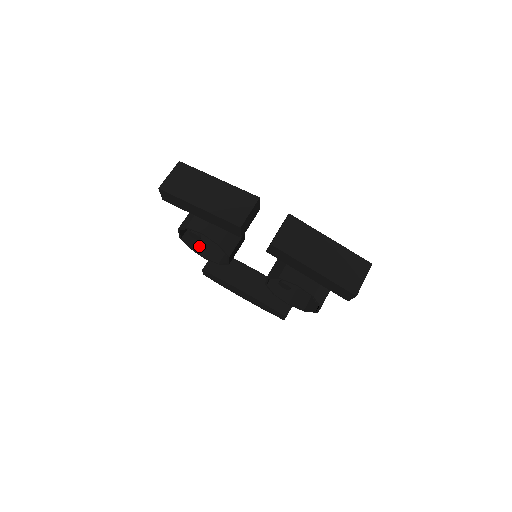
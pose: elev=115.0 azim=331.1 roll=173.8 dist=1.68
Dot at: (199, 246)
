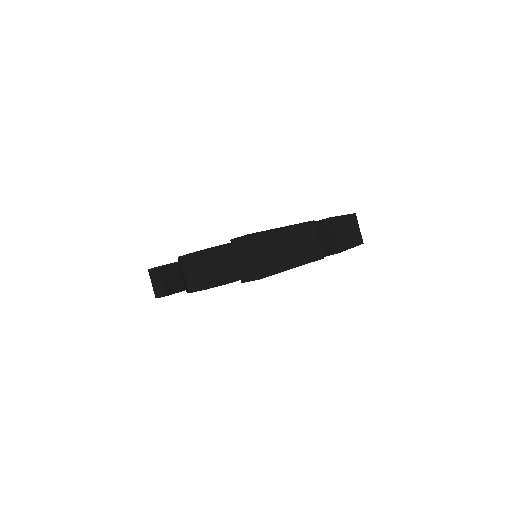
Dot at: occluded
